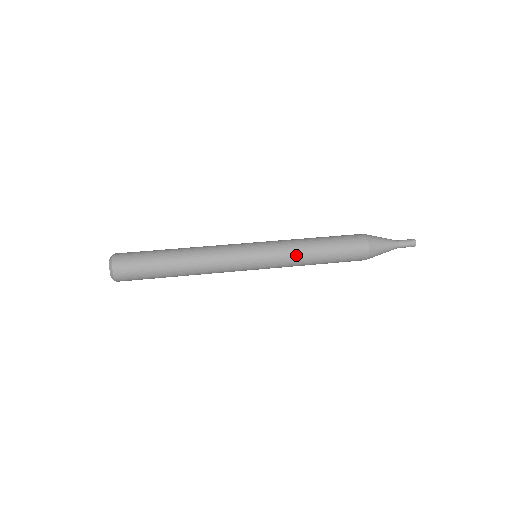
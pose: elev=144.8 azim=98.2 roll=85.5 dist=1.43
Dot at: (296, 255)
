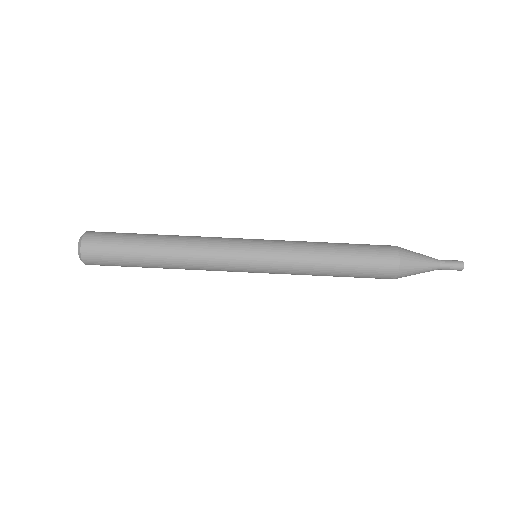
Dot at: occluded
